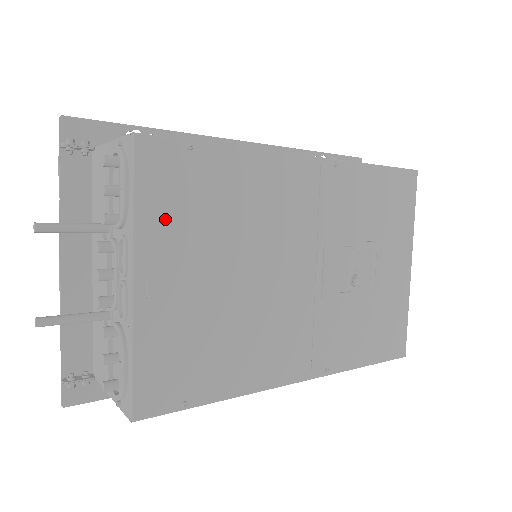
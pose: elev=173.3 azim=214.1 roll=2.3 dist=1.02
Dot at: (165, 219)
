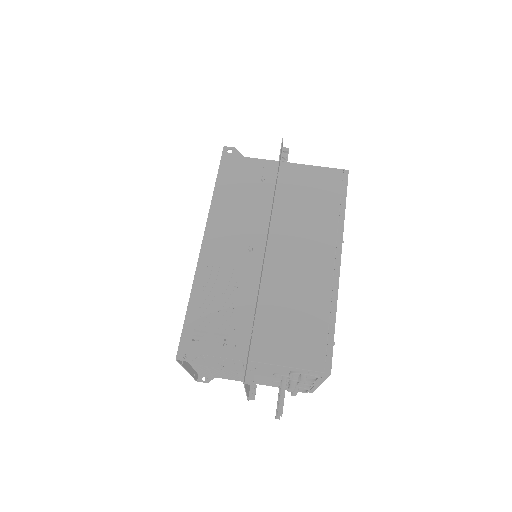
Dot at: occluded
